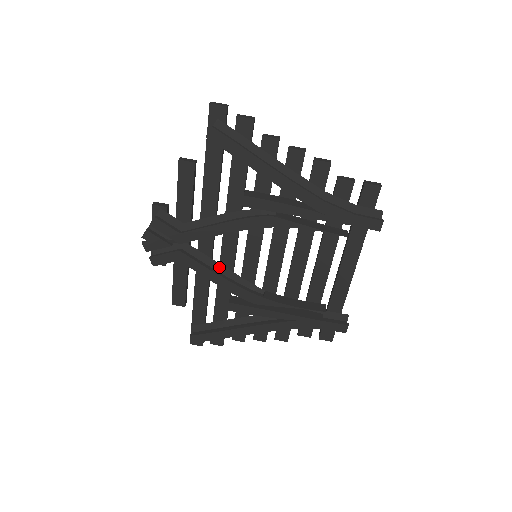
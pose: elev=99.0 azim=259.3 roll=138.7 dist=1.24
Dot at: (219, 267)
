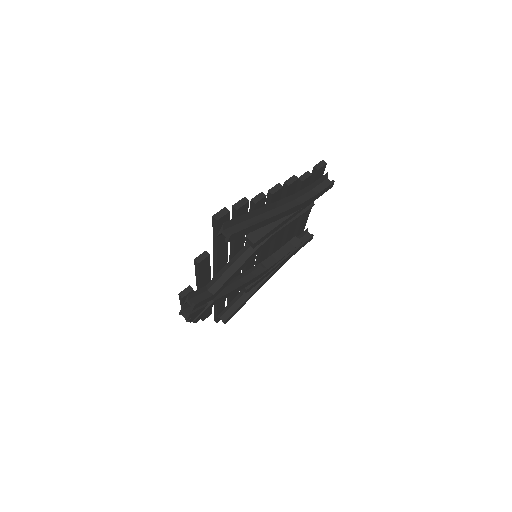
Dot at: (232, 280)
